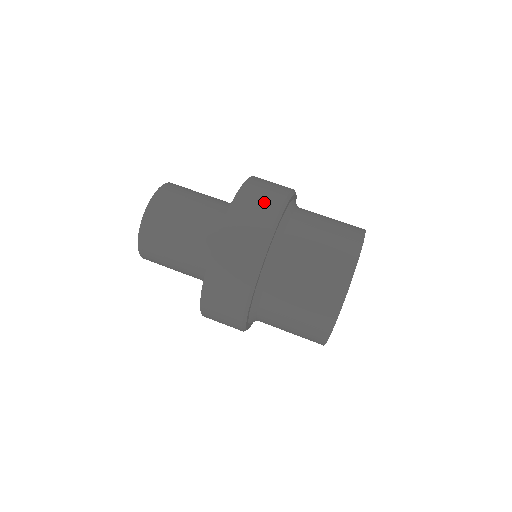
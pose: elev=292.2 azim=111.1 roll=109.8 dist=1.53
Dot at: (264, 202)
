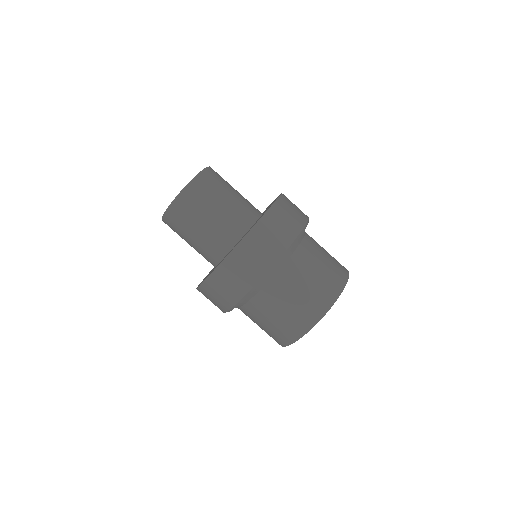
Dot at: (281, 232)
